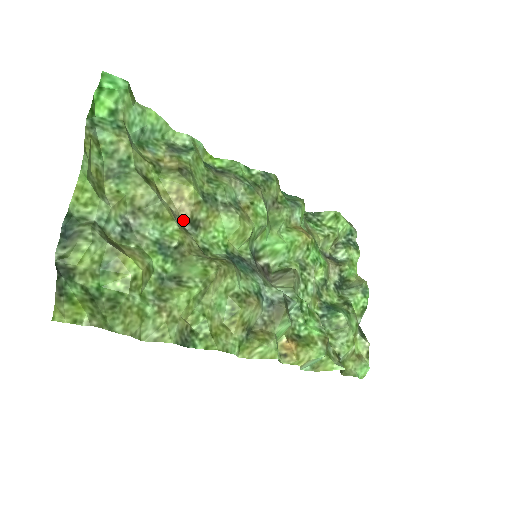
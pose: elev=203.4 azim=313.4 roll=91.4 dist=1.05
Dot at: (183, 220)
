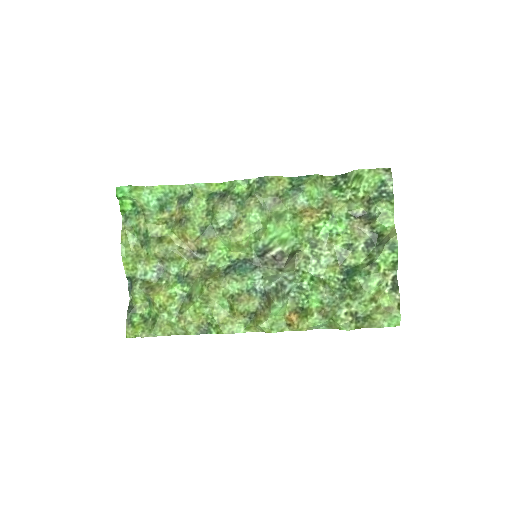
Dot at: (194, 252)
